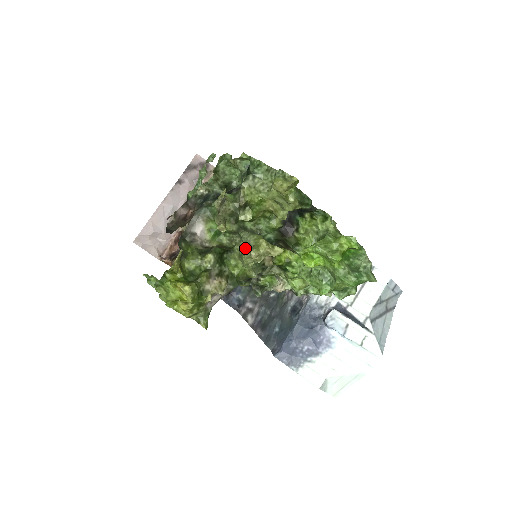
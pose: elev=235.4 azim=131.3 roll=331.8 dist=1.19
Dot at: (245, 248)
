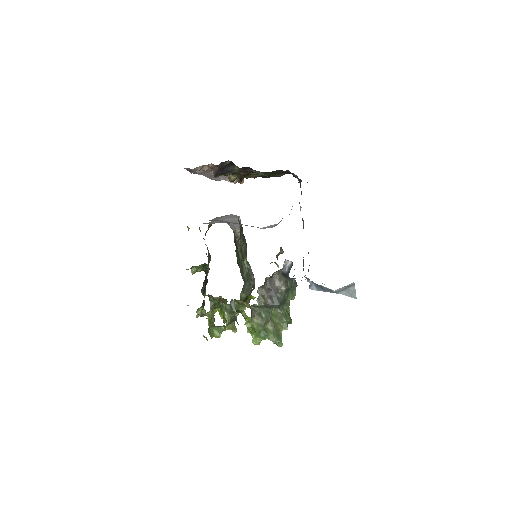
Dot at: occluded
